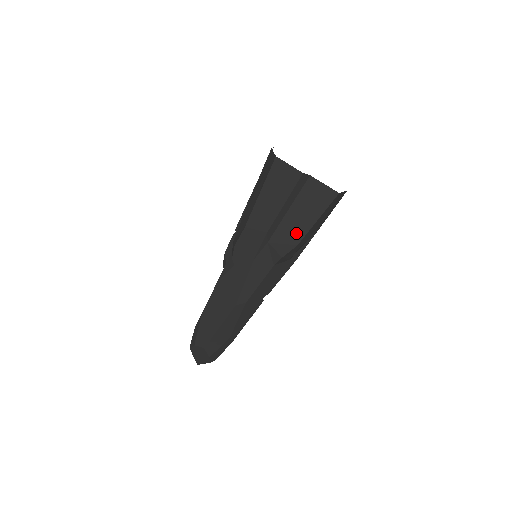
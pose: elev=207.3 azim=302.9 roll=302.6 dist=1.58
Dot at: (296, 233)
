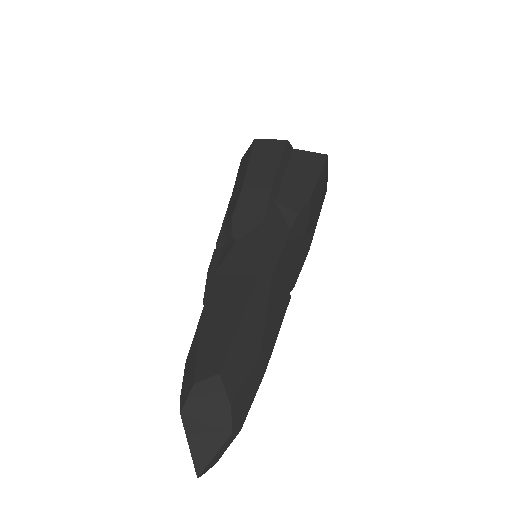
Dot at: (303, 189)
